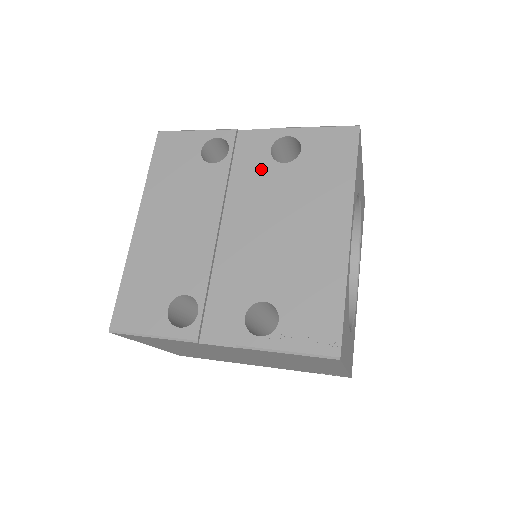
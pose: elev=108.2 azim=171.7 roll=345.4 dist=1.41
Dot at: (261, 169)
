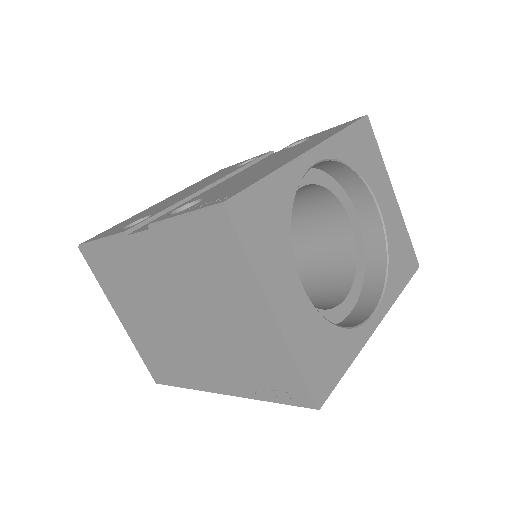
Dot at: occluded
